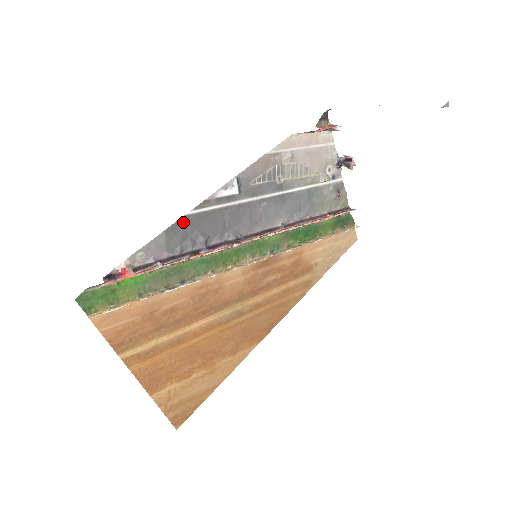
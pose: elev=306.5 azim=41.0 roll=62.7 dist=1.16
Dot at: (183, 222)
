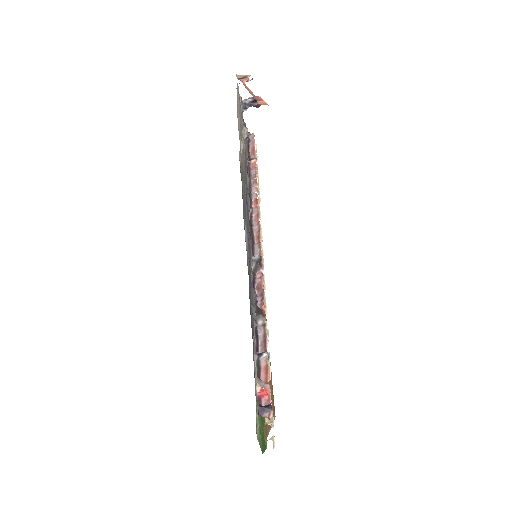
Dot at: occluded
